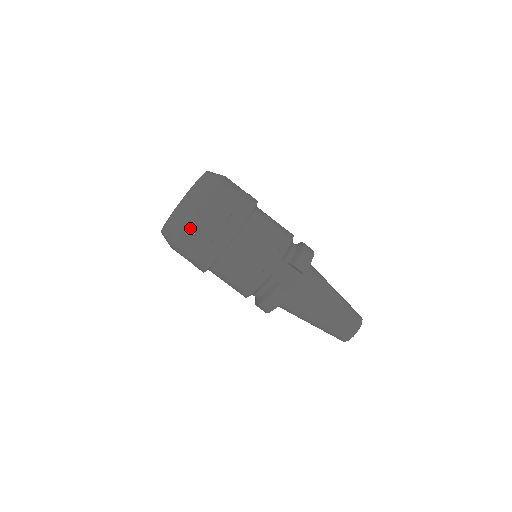
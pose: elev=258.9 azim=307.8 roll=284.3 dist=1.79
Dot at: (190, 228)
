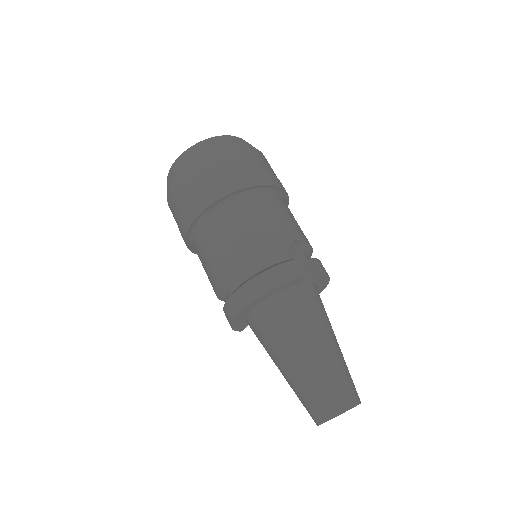
Dot at: (229, 151)
